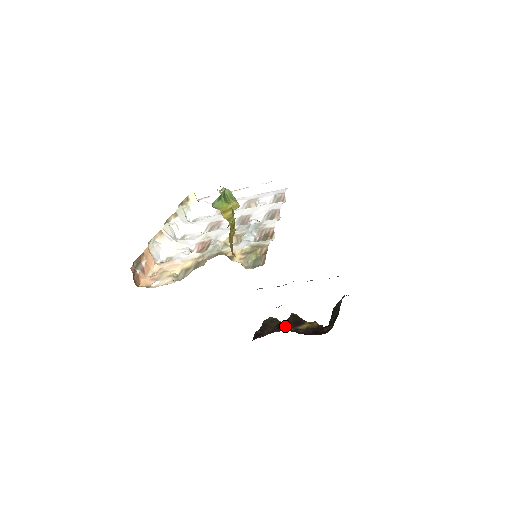
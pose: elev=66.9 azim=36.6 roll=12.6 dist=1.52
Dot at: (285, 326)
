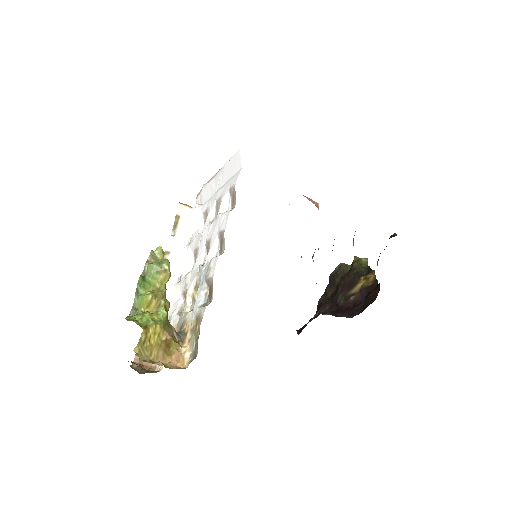
Dot at: (336, 295)
